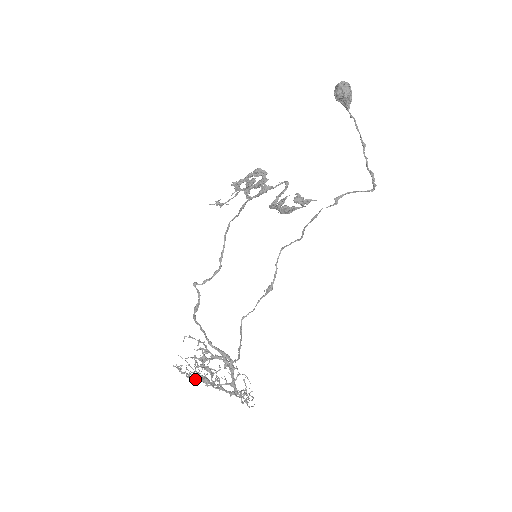
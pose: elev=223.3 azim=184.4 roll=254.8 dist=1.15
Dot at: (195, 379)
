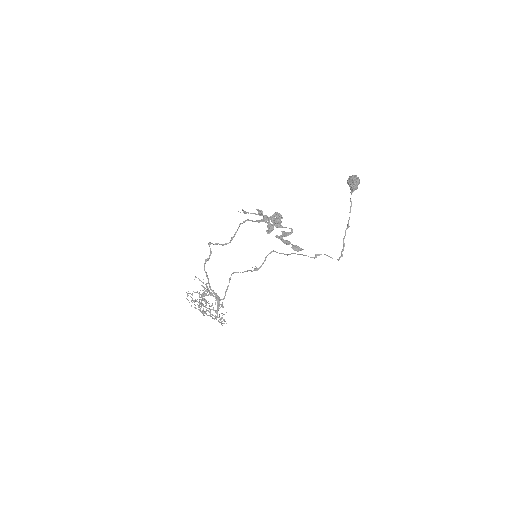
Dot at: occluded
